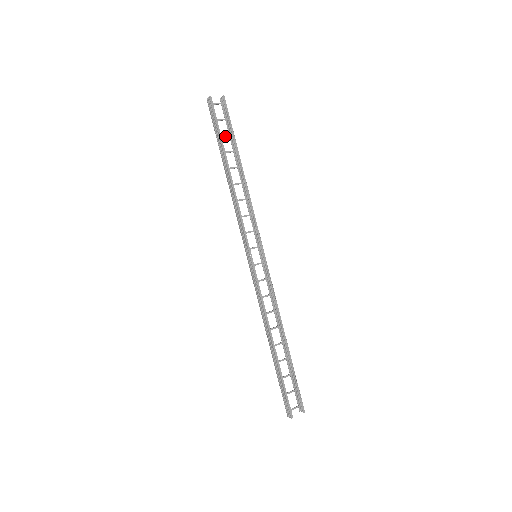
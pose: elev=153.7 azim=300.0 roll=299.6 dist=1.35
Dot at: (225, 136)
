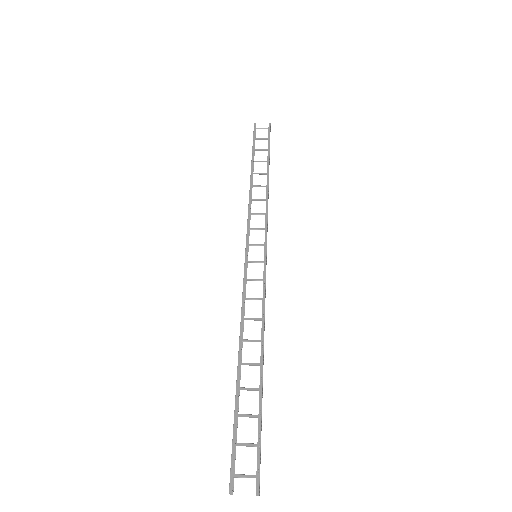
Dot at: (259, 150)
